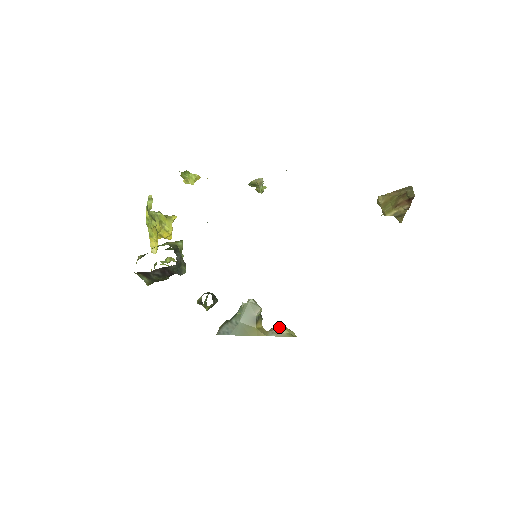
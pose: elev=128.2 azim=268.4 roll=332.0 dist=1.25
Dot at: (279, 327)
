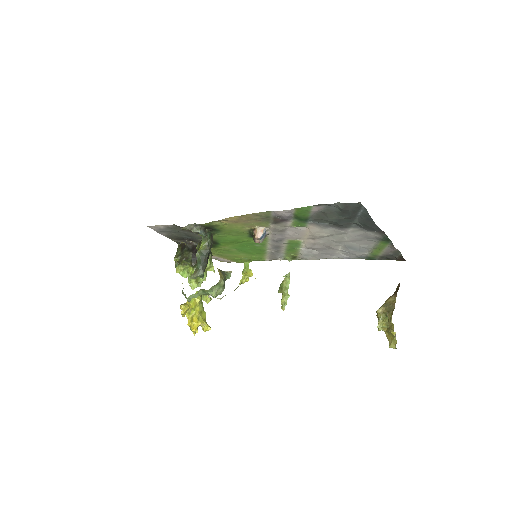
Dot at: occluded
